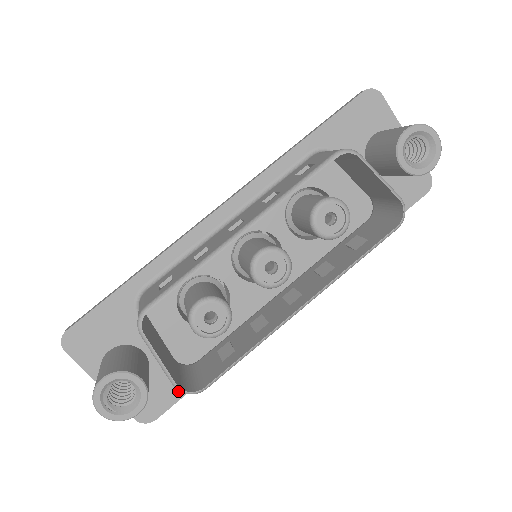
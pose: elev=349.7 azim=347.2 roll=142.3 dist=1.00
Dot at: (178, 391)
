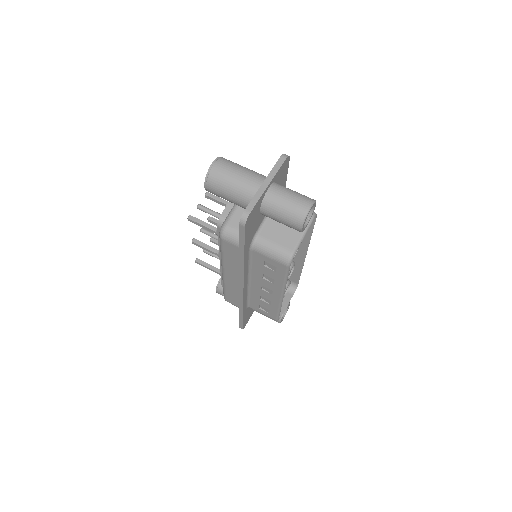
Dot at: occluded
